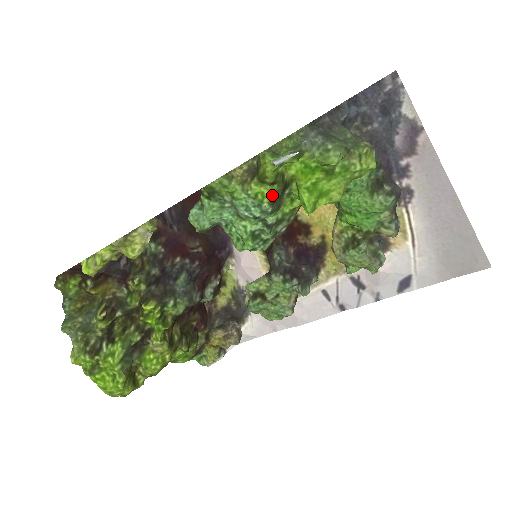
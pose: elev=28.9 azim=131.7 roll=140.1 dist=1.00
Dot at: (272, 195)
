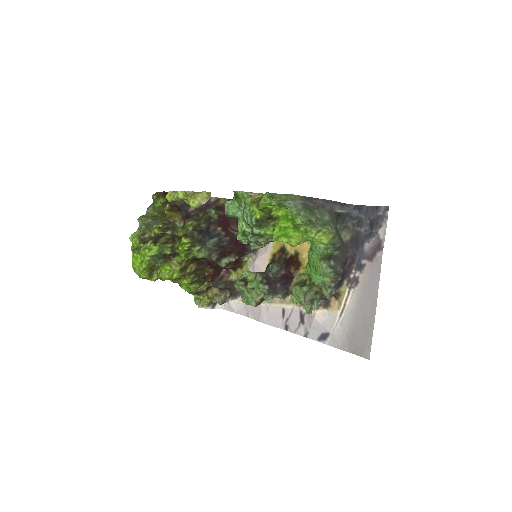
Dot at: (259, 216)
